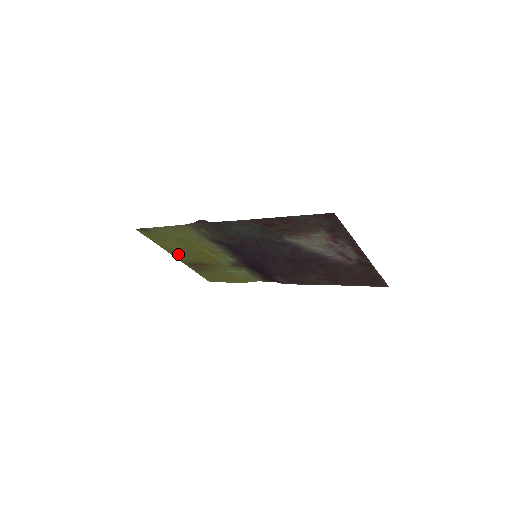
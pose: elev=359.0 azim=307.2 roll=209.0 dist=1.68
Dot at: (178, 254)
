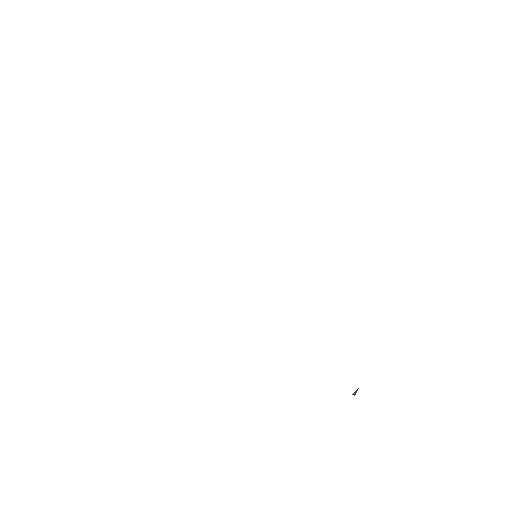
Dot at: occluded
